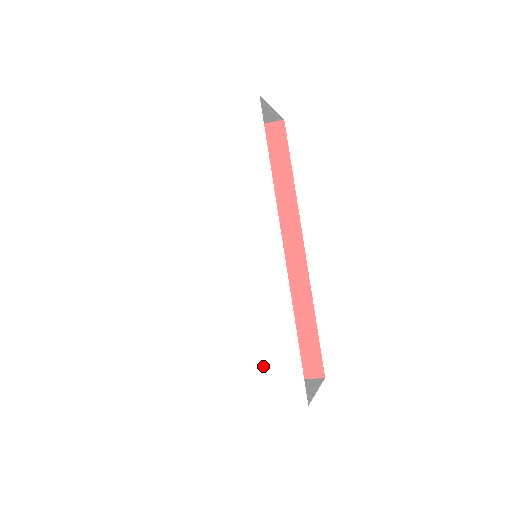
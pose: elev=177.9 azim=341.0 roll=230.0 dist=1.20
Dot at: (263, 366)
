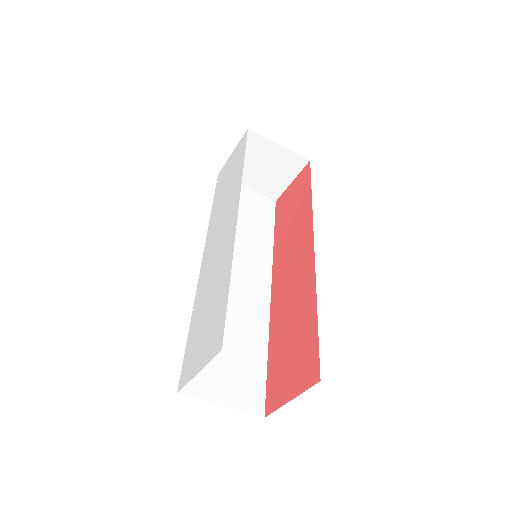
Dot at: (207, 327)
